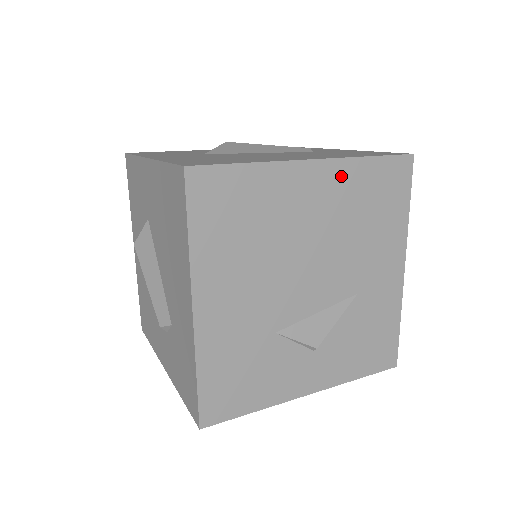
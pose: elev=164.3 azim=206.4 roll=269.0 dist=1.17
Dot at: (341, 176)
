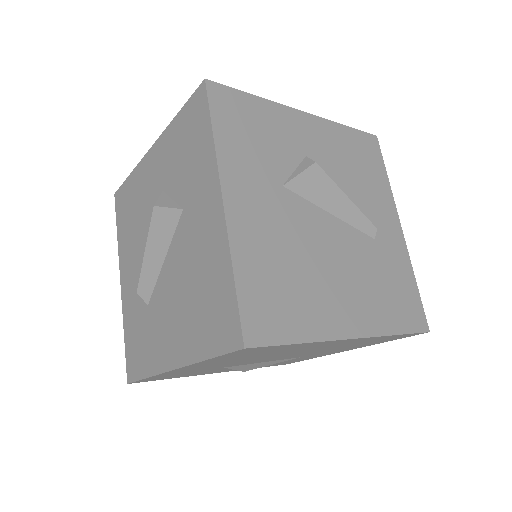
Dot at: (362, 340)
